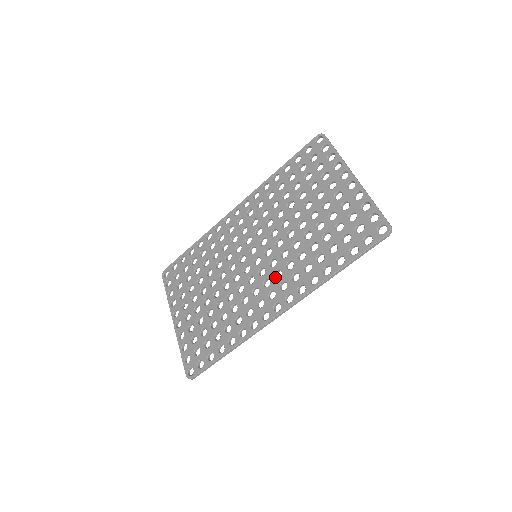
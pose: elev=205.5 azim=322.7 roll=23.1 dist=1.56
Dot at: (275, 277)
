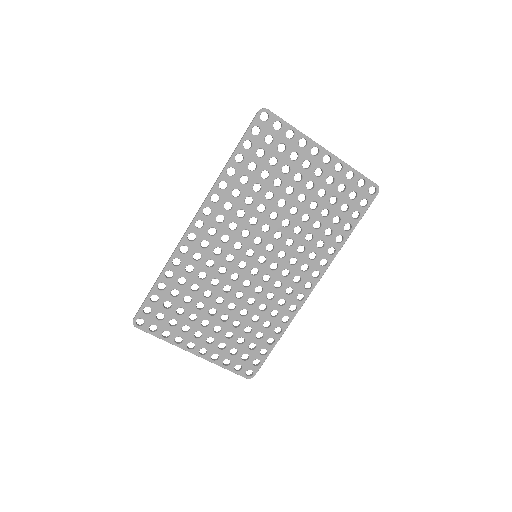
Dot at: (292, 265)
